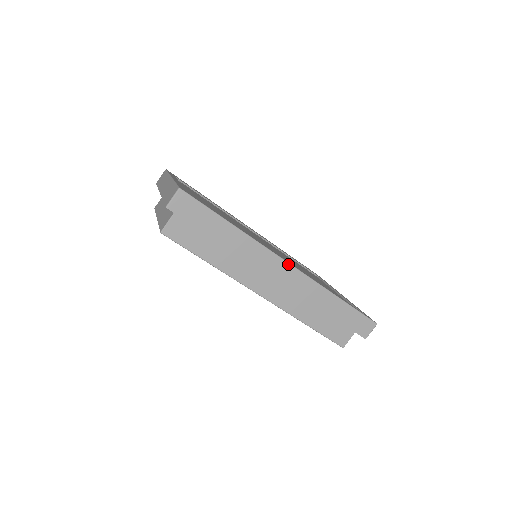
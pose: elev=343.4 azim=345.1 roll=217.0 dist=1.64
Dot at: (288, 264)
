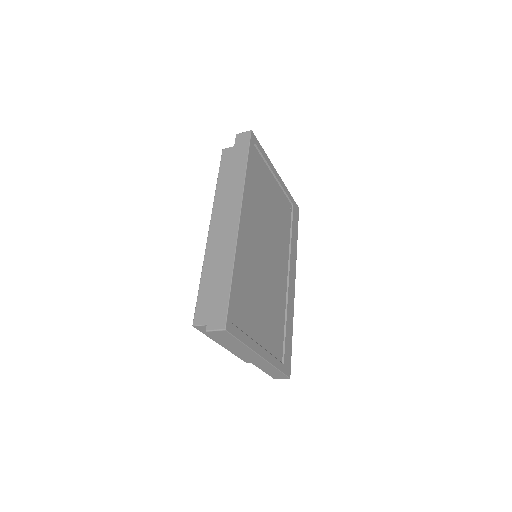
Dot at: (239, 216)
